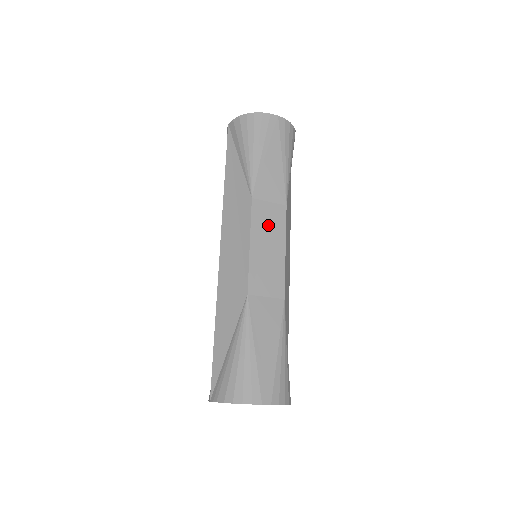
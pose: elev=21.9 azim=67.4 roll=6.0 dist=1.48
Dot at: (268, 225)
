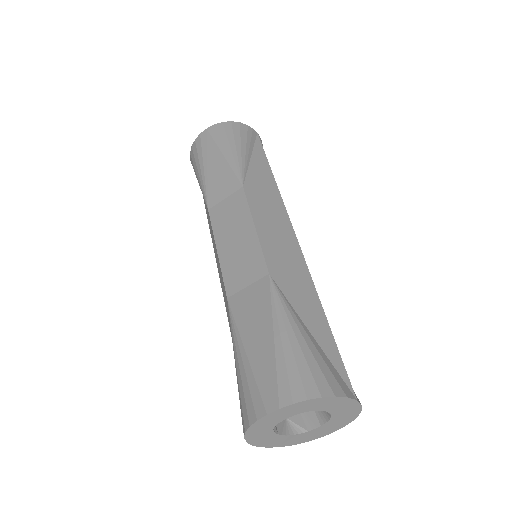
Dot at: (230, 219)
